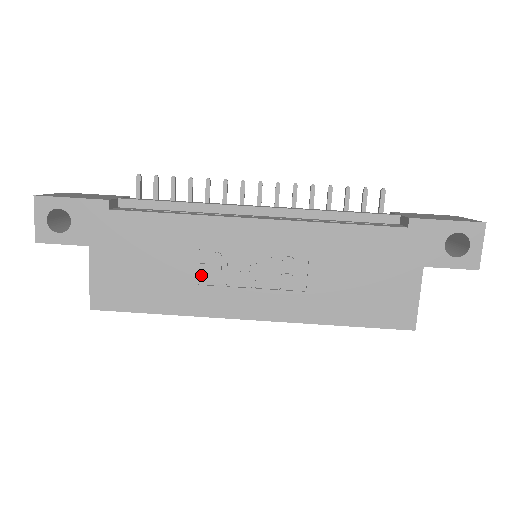
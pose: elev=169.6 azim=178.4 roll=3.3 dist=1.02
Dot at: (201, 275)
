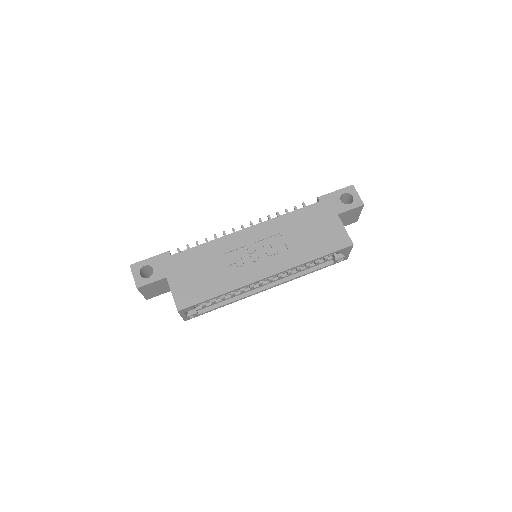
Dot at: (231, 267)
